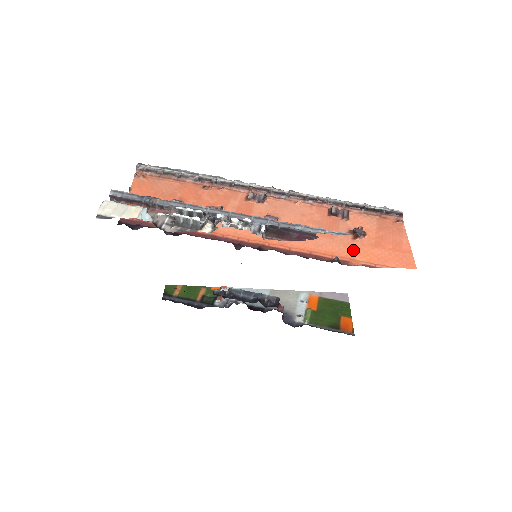
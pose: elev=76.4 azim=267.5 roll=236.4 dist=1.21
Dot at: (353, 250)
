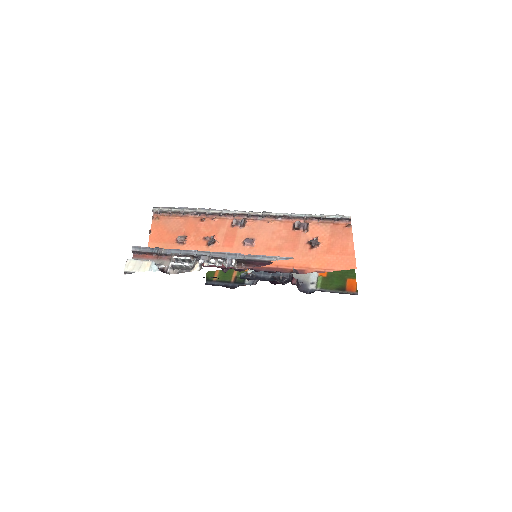
Dot at: (309, 259)
